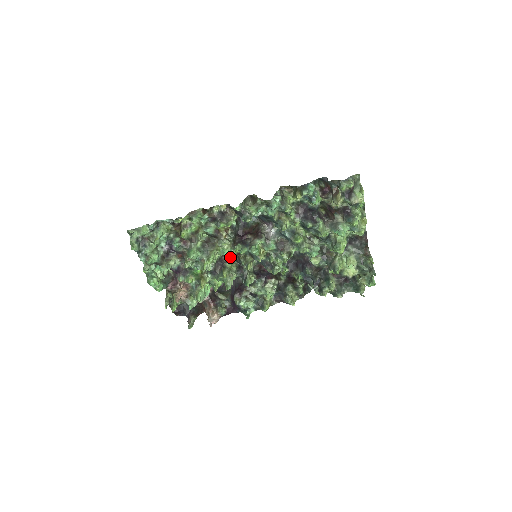
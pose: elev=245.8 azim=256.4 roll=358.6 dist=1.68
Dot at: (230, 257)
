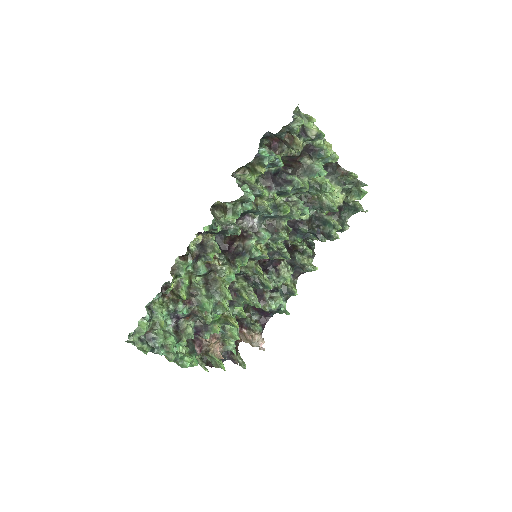
Dot at: occluded
